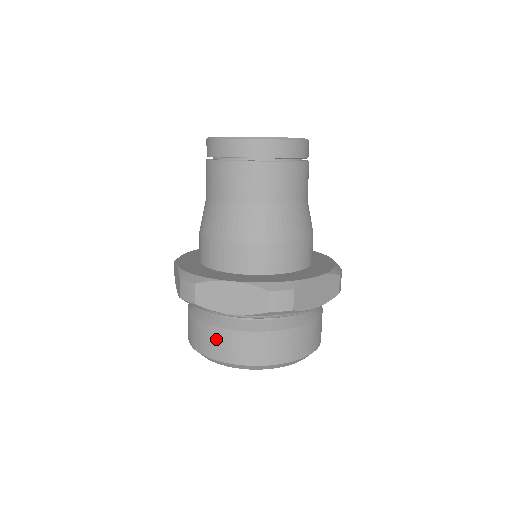
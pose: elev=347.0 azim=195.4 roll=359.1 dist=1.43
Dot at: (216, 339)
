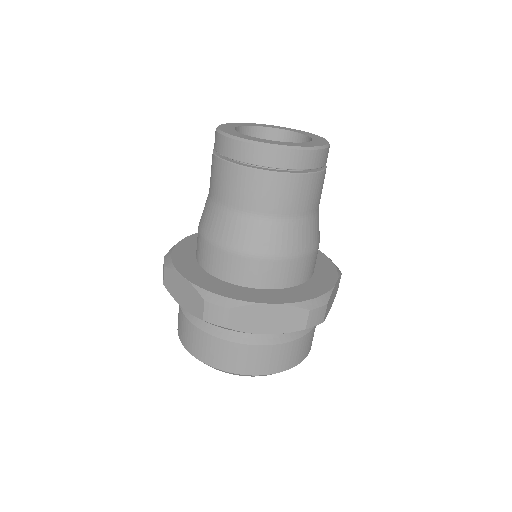
Dot at: (181, 322)
